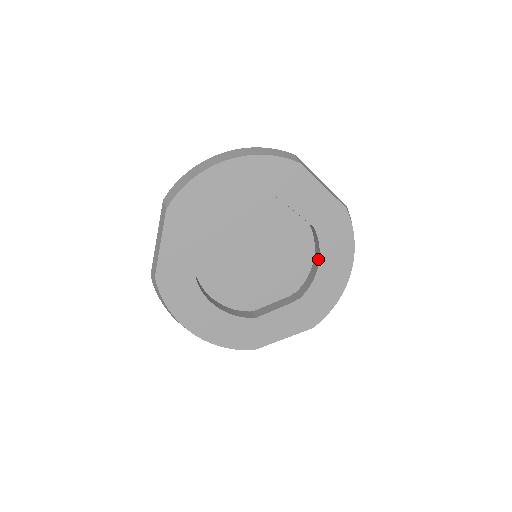
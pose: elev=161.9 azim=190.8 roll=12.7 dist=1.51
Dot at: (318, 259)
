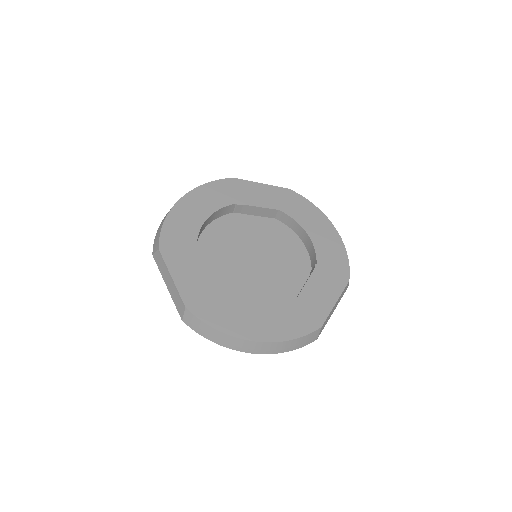
Dot at: (302, 230)
